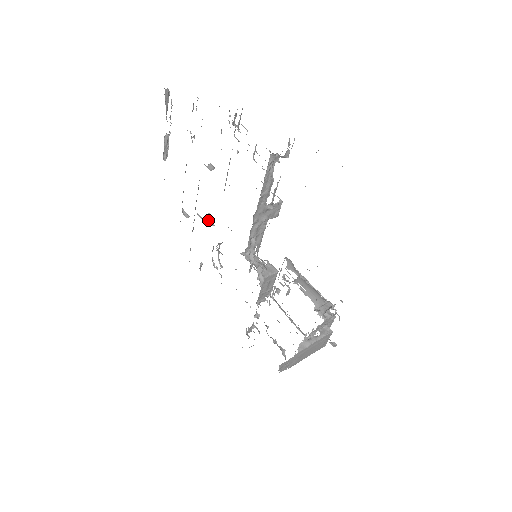
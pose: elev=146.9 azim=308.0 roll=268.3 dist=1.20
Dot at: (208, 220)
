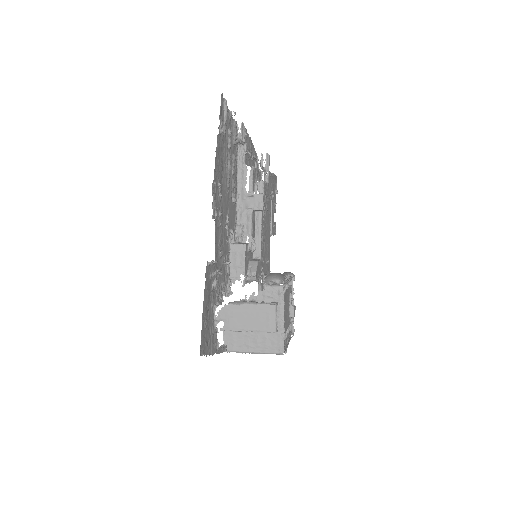
Dot at: occluded
